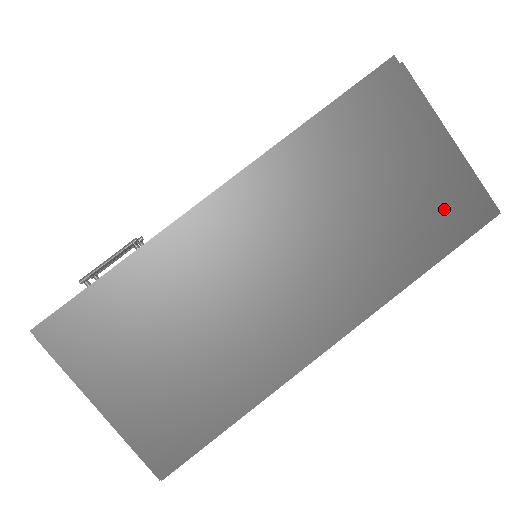
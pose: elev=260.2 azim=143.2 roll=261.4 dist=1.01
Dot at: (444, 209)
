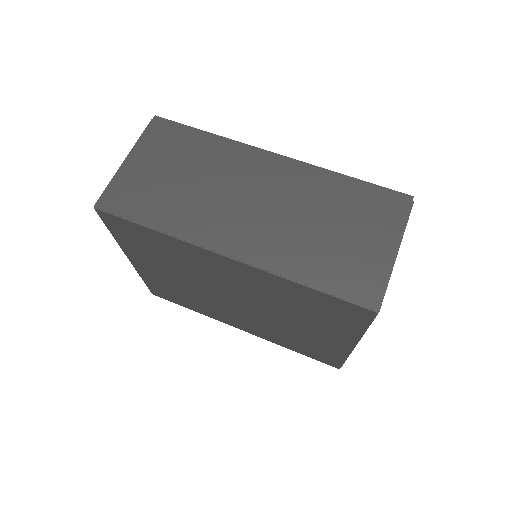
Dot at: (353, 274)
